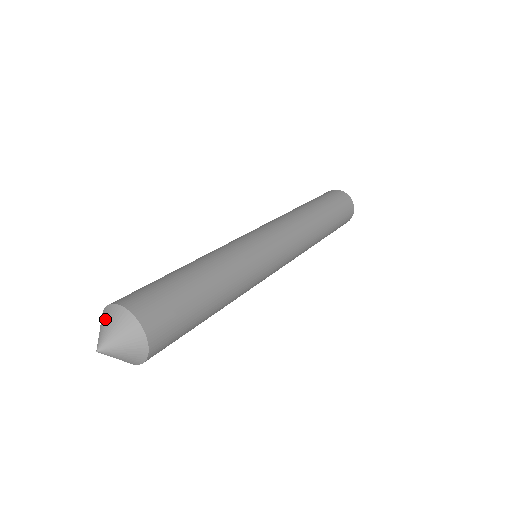
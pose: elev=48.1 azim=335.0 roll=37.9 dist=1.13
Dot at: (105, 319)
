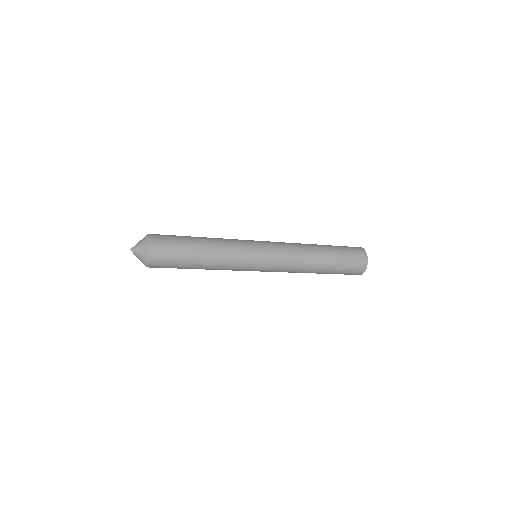
Dot at: (142, 239)
